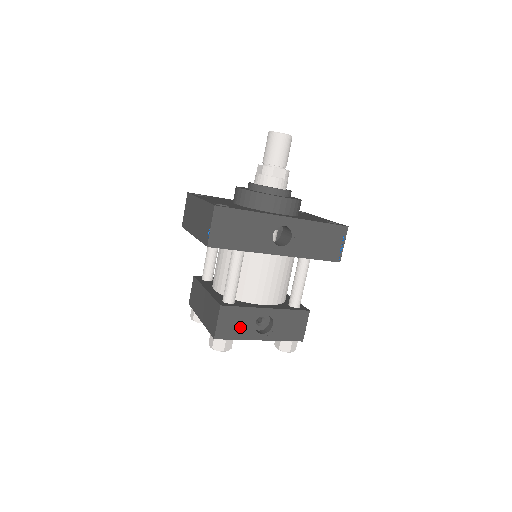
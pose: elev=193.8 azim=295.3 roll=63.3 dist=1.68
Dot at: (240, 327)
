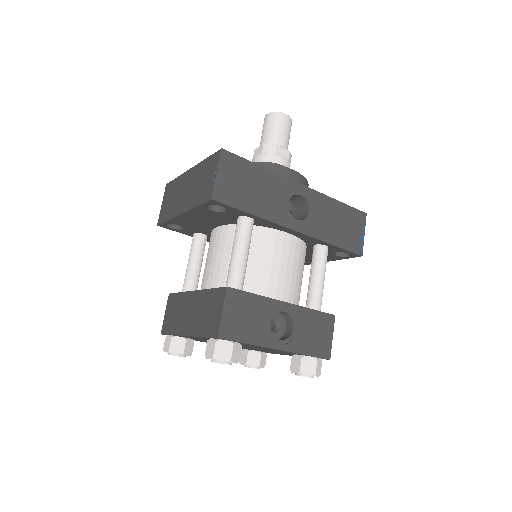
Dot at: (252, 325)
